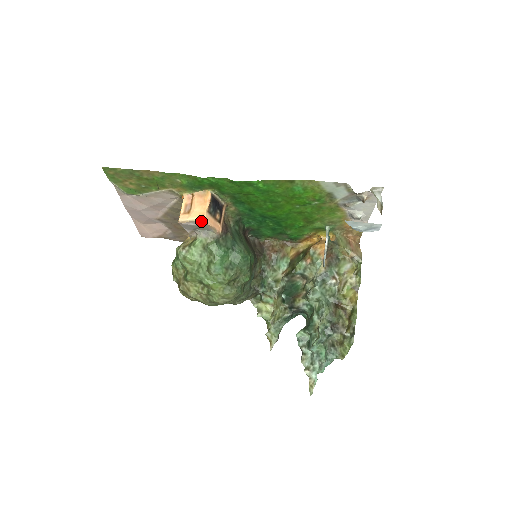
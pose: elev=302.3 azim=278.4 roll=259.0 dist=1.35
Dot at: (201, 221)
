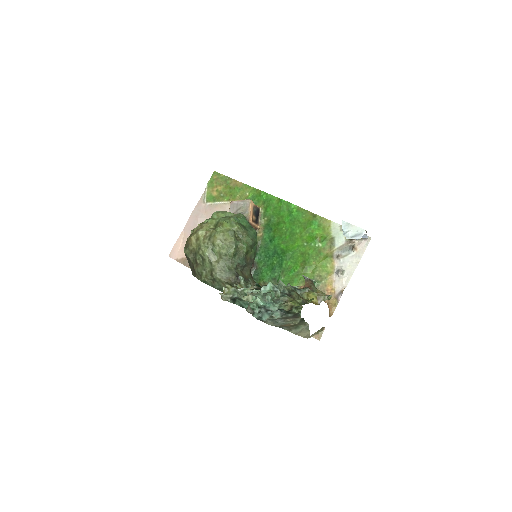
Dot at: (248, 200)
